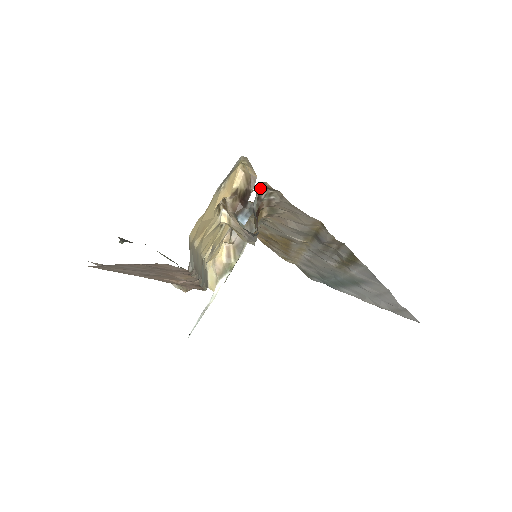
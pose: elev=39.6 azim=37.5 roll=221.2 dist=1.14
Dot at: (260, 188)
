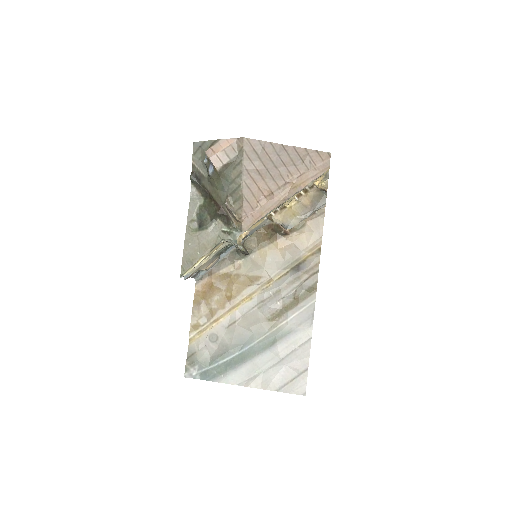
Dot at: occluded
